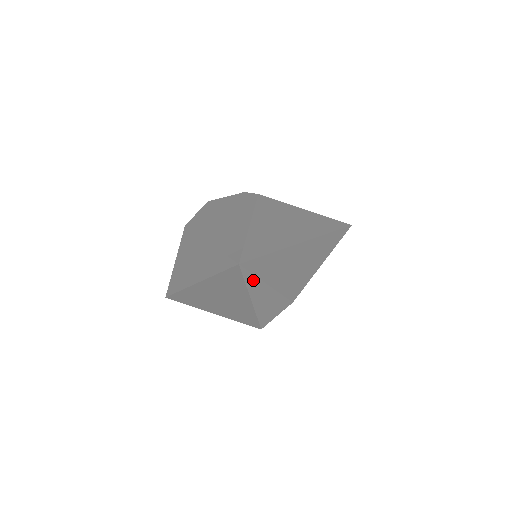
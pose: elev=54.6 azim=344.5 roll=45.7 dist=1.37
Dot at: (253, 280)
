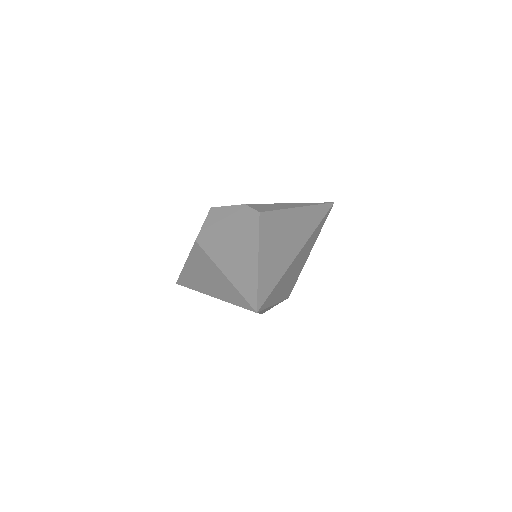
Dot at: occluded
